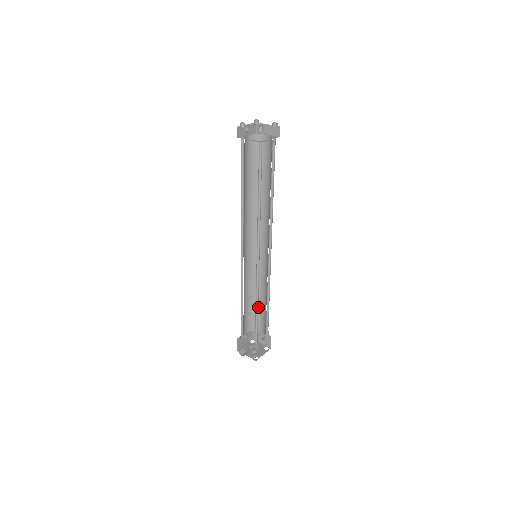
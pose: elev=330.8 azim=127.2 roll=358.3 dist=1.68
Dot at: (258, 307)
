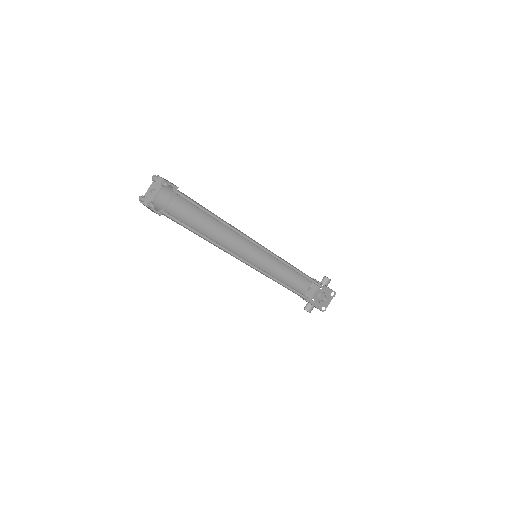
Dot at: occluded
